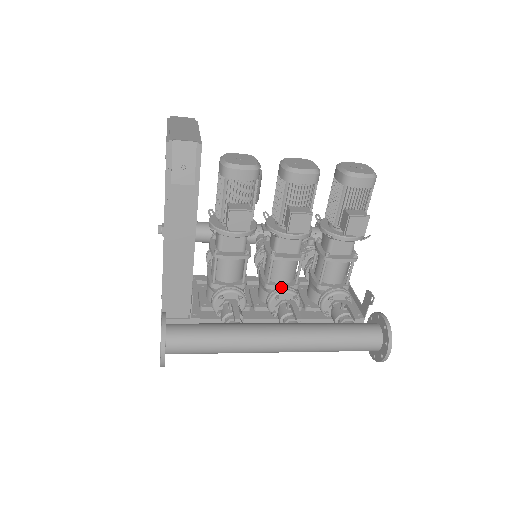
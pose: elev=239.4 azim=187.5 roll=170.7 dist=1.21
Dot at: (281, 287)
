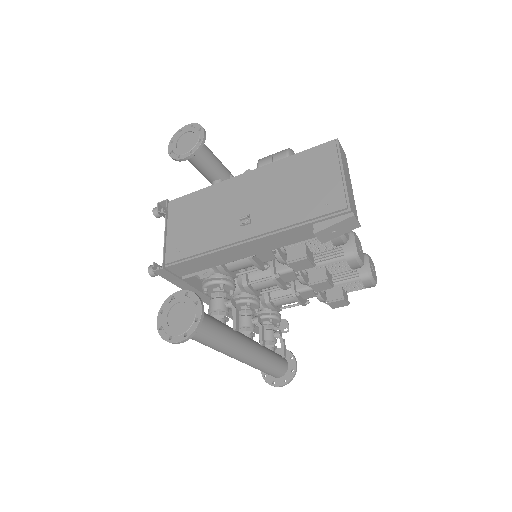
Dot at: (256, 297)
